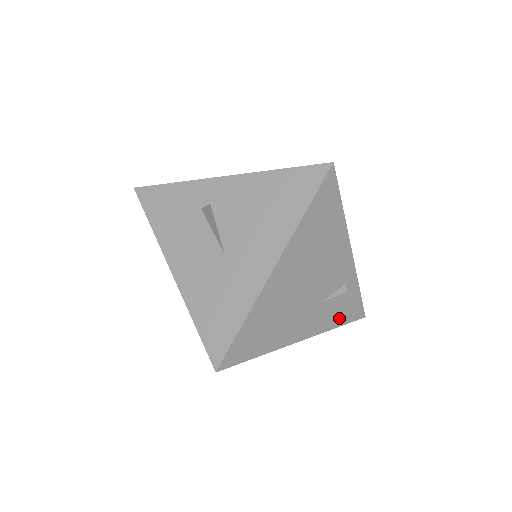
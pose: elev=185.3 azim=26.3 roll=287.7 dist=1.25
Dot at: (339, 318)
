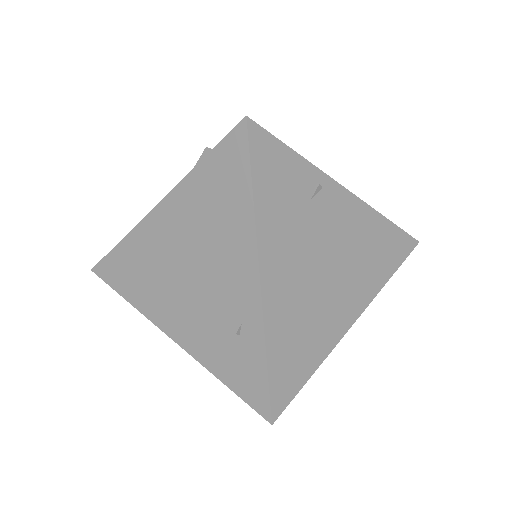
Dot at: (226, 369)
